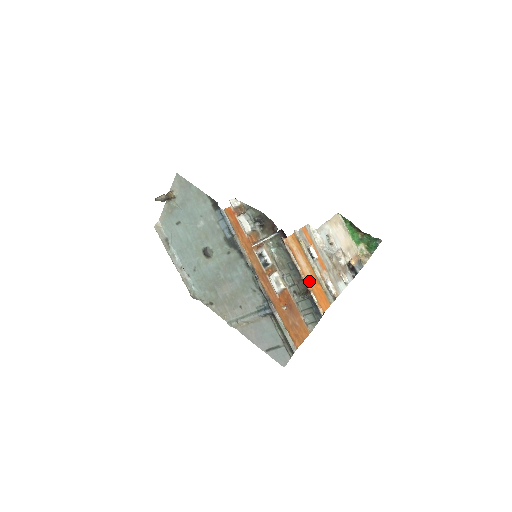
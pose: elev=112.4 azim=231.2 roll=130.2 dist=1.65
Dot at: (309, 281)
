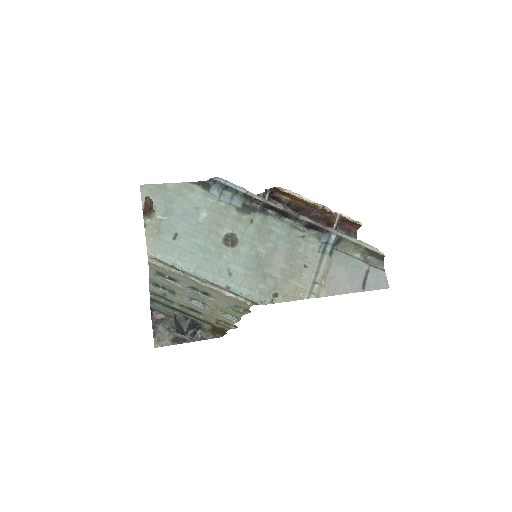
Dot at: (326, 210)
